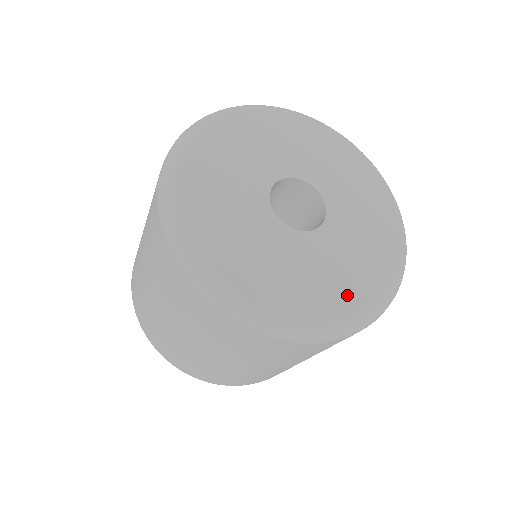
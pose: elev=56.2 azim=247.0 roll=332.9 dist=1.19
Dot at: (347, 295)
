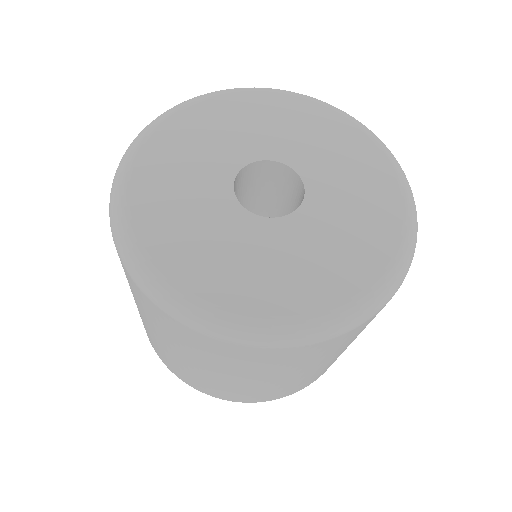
Dot at: (339, 281)
